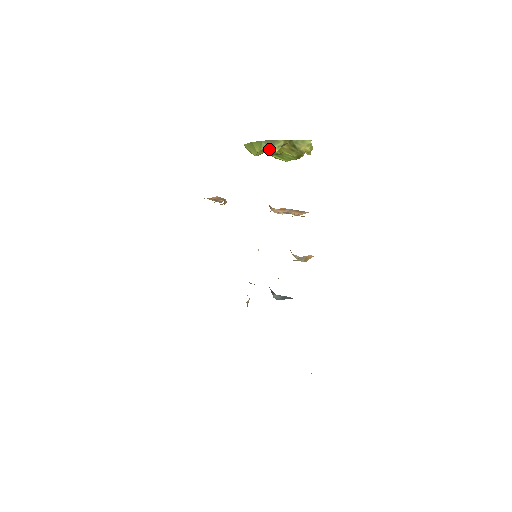
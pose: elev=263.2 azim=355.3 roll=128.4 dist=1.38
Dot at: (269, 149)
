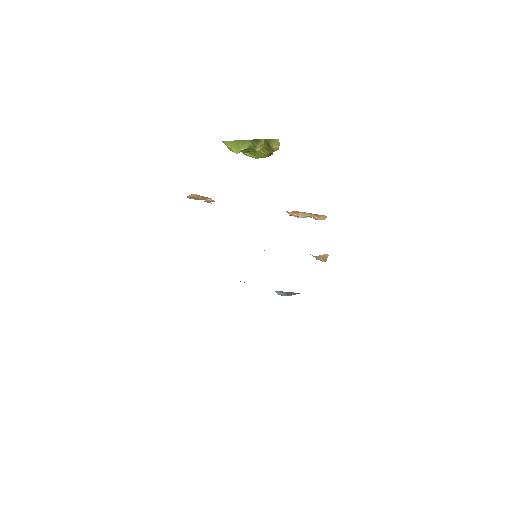
Dot at: (253, 148)
